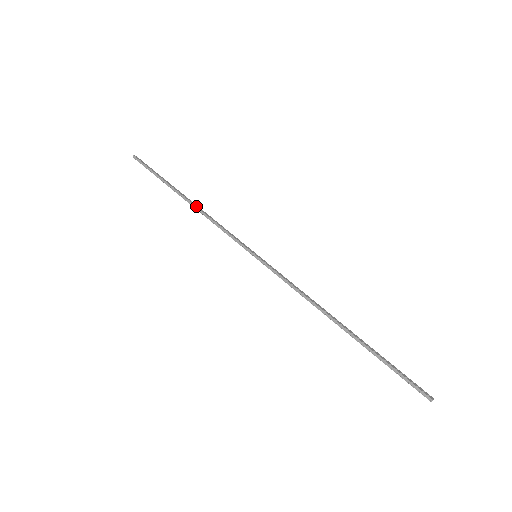
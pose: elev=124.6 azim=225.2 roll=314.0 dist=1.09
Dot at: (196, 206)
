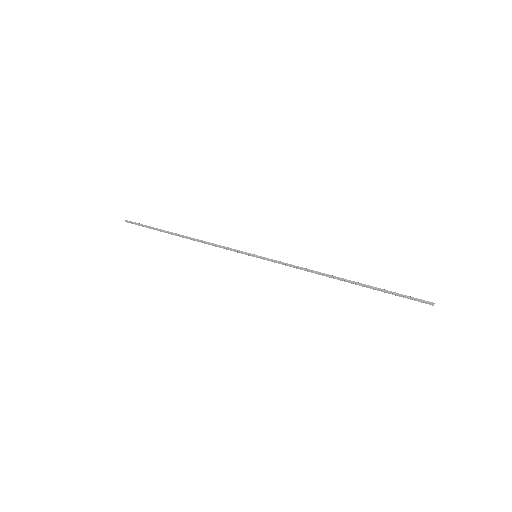
Dot at: (193, 238)
